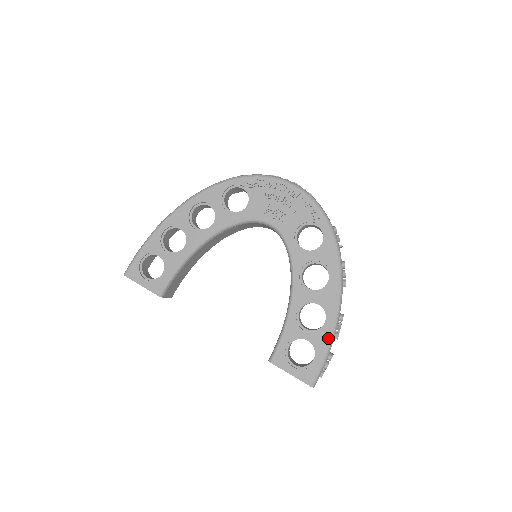
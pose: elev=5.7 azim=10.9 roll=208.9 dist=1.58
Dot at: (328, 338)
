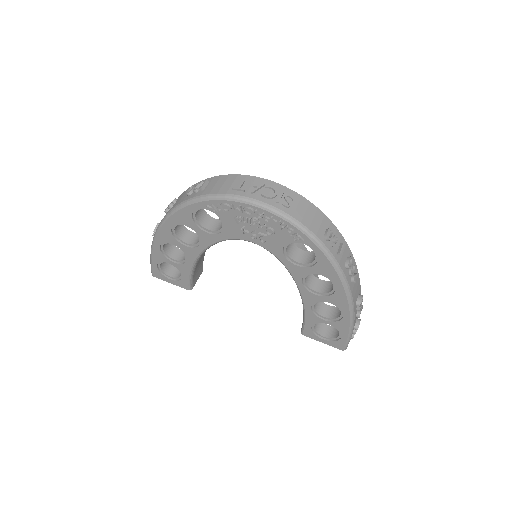
Dot at: (347, 326)
